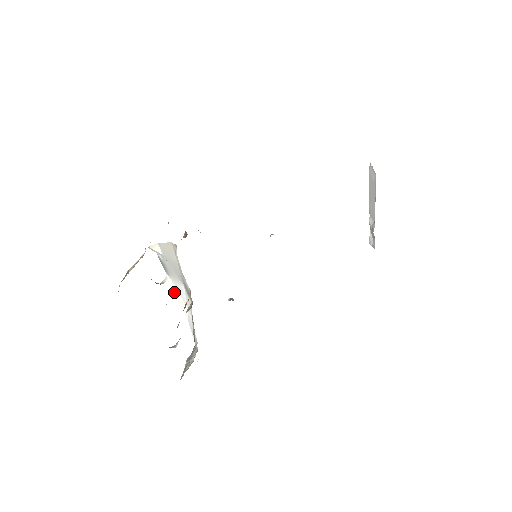
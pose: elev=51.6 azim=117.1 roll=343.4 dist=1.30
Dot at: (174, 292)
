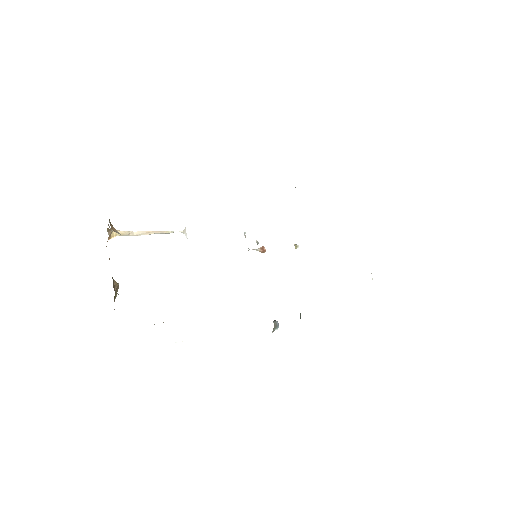
Dot at: occluded
